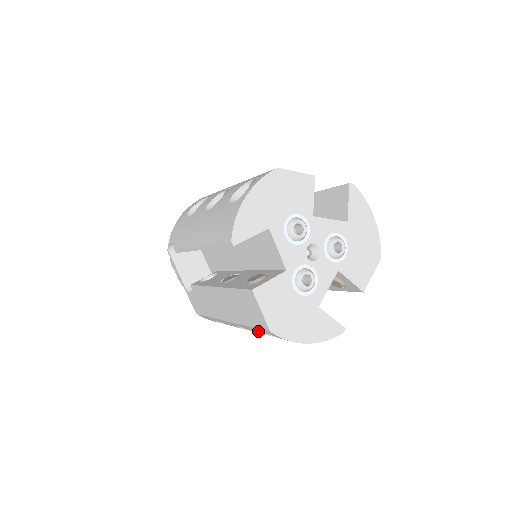
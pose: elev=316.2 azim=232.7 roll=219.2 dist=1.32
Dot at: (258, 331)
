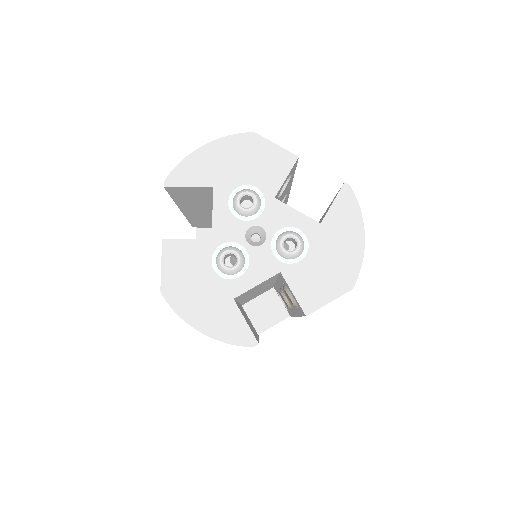
Dot at: occluded
